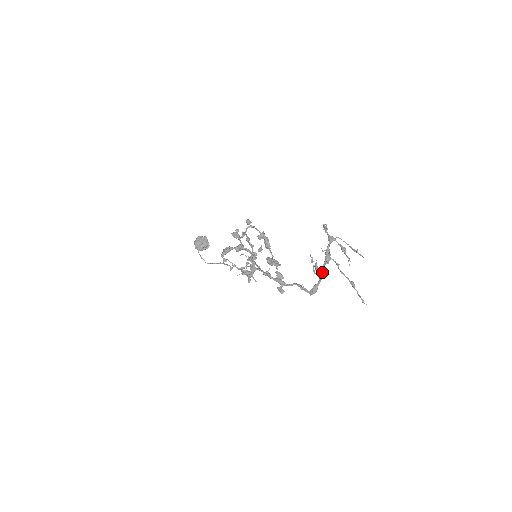
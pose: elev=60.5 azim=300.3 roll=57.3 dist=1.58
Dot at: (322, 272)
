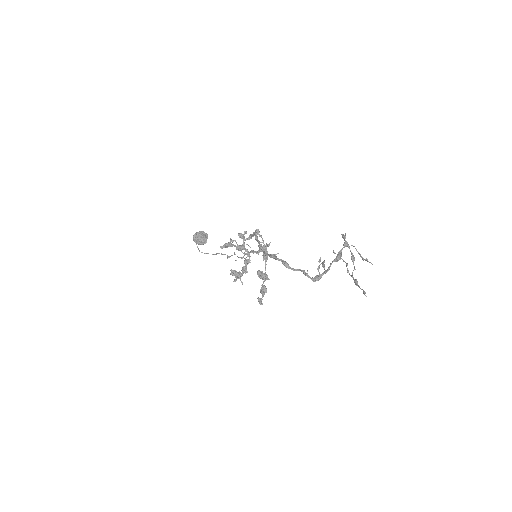
Dot at: (330, 266)
